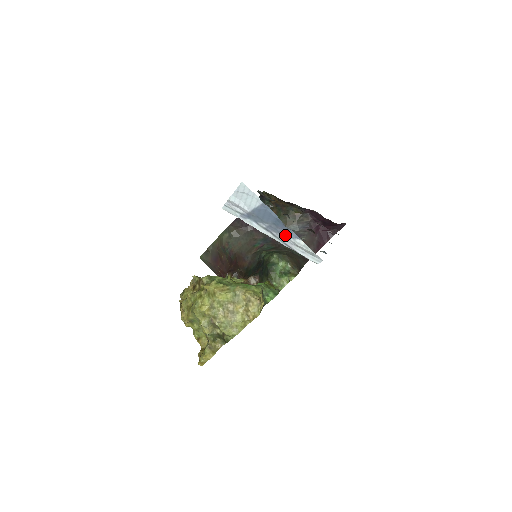
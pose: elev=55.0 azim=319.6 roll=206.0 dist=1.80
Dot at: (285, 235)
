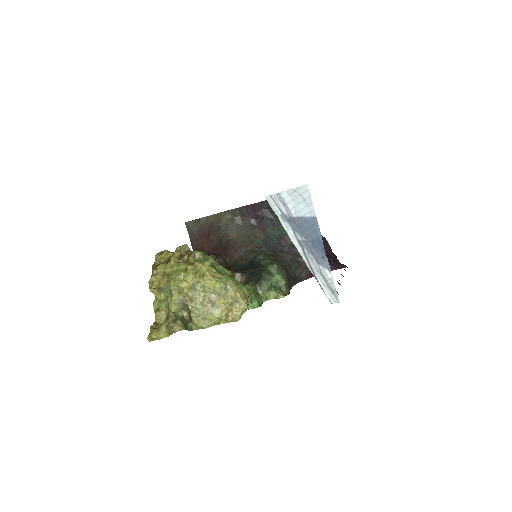
Dot at: (317, 259)
